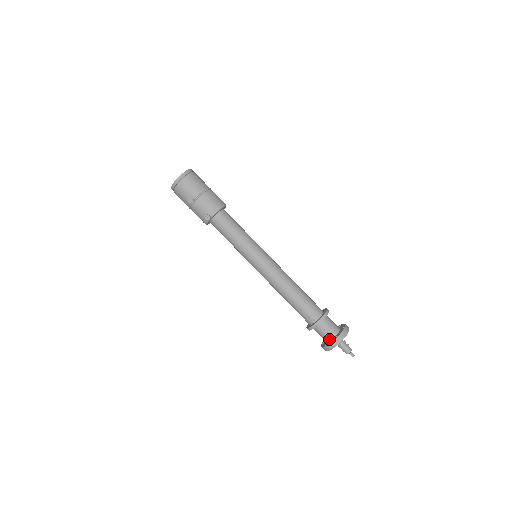
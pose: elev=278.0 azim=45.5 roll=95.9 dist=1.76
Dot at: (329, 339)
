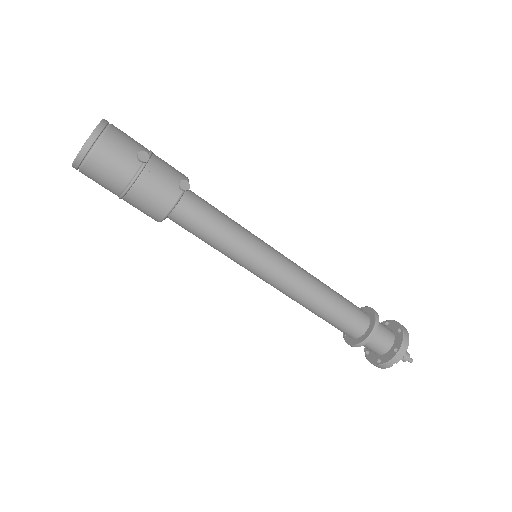
Dot at: (392, 342)
